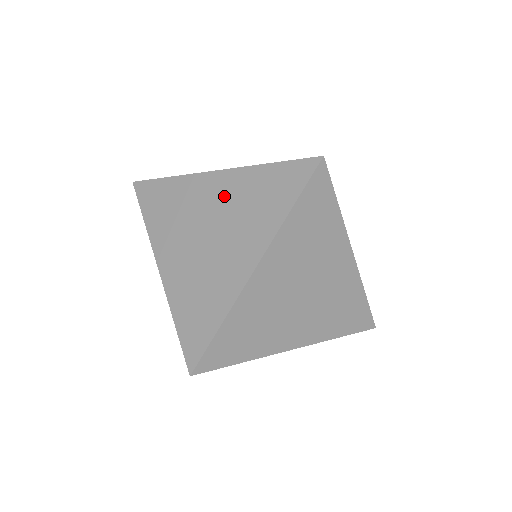
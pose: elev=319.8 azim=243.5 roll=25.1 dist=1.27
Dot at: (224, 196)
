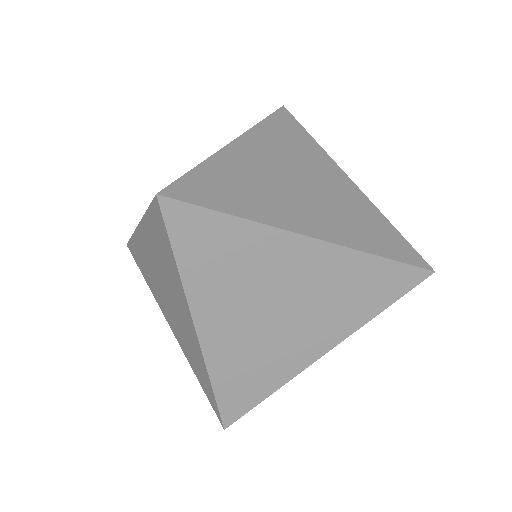
Dot at: occluded
